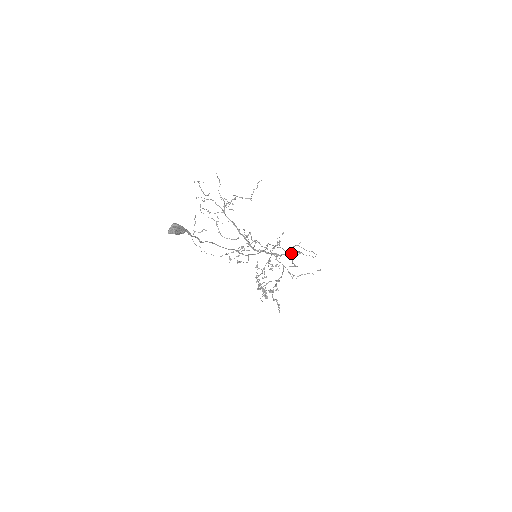
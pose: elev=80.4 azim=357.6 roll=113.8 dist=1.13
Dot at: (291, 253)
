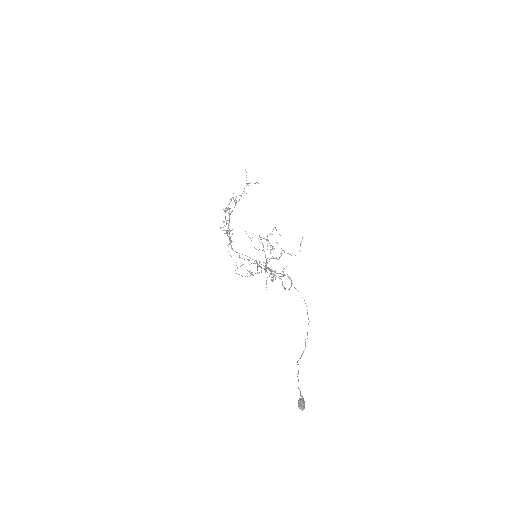
Dot at: occluded
